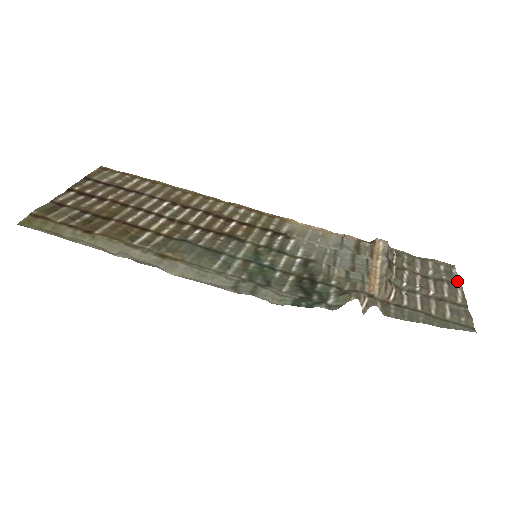
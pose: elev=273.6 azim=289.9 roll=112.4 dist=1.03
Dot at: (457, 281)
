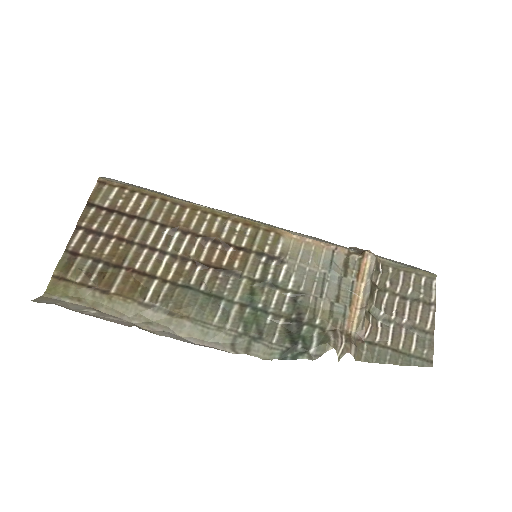
Dot at: (432, 300)
